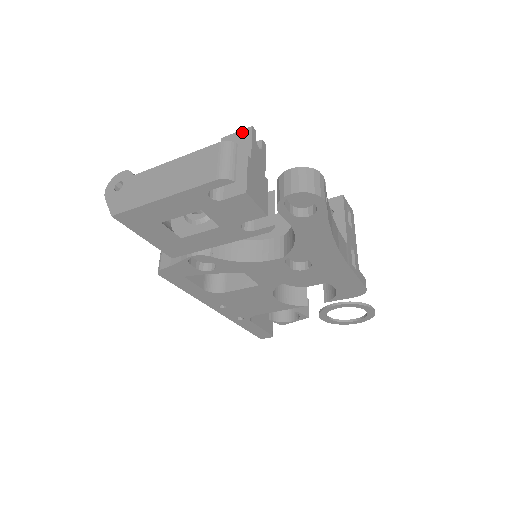
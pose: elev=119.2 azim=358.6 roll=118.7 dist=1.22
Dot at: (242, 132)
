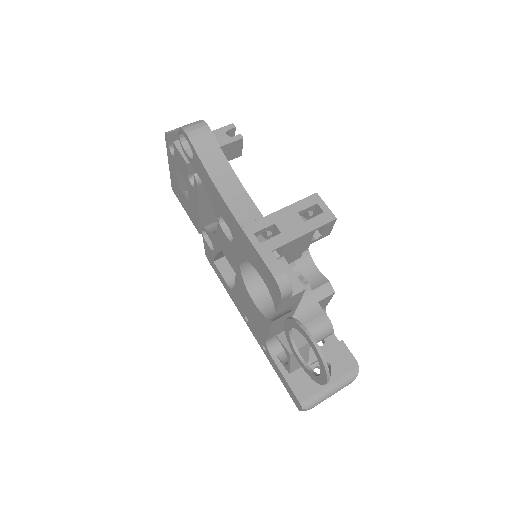
Dot at: occluded
